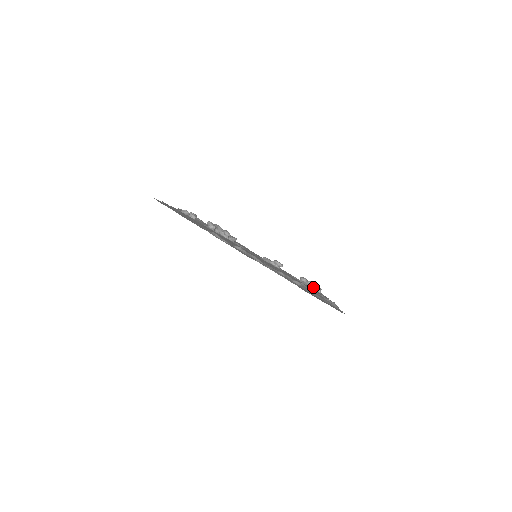
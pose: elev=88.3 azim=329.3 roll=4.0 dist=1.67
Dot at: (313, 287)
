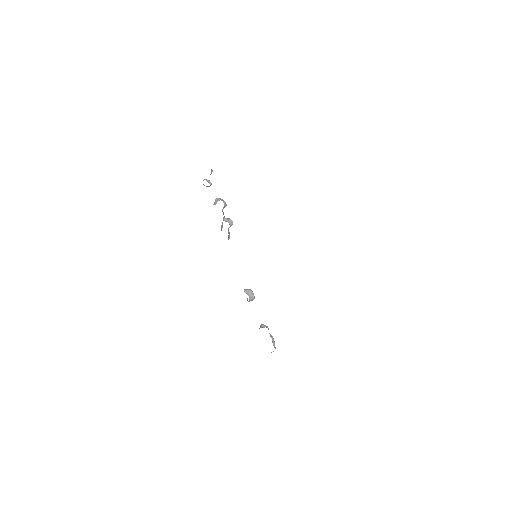
Dot at: (272, 340)
